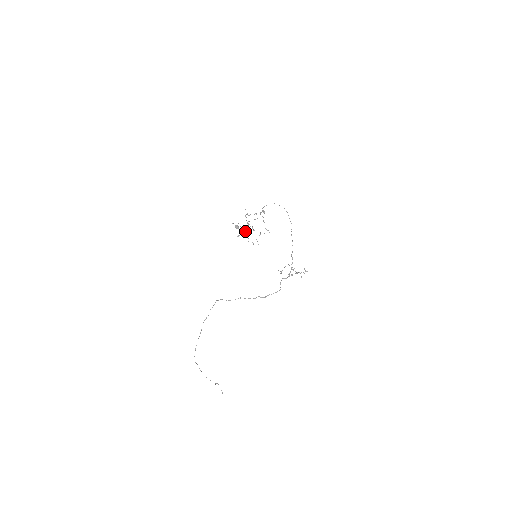
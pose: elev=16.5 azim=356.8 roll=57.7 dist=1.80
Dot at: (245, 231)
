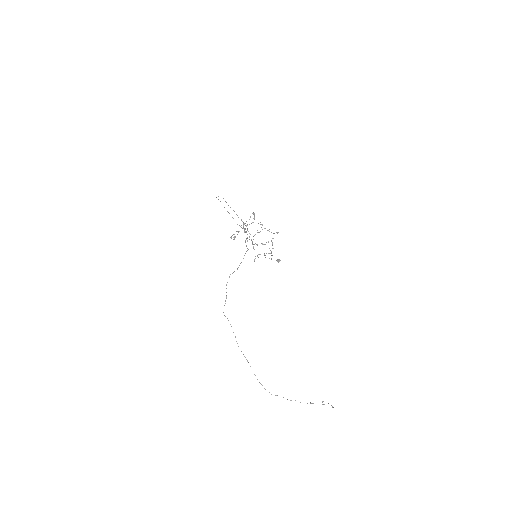
Dot at: occluded
